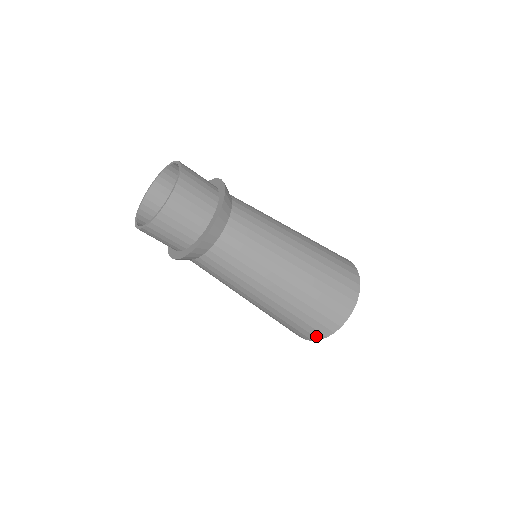
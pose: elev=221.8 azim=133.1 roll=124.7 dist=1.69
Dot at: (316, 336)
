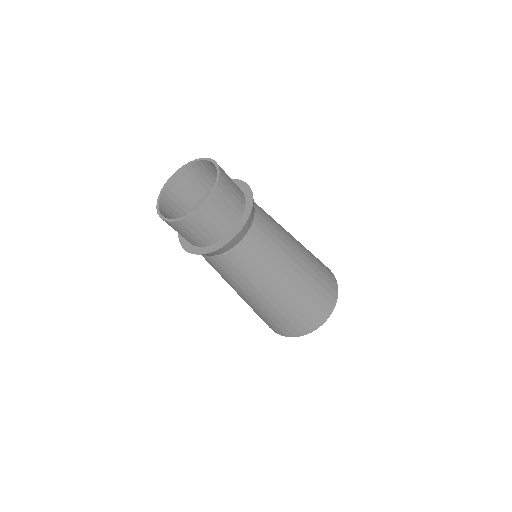
Dot at: (273, 329)
